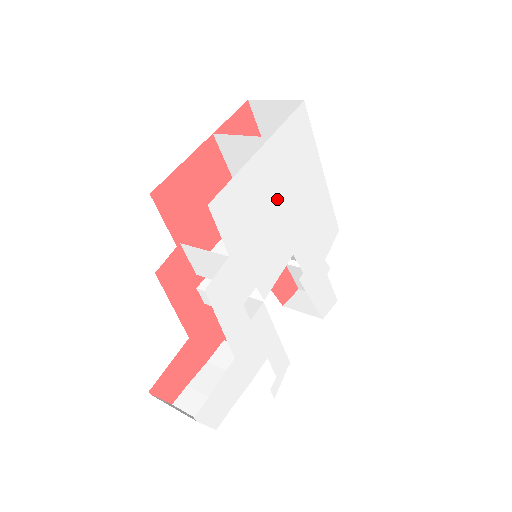
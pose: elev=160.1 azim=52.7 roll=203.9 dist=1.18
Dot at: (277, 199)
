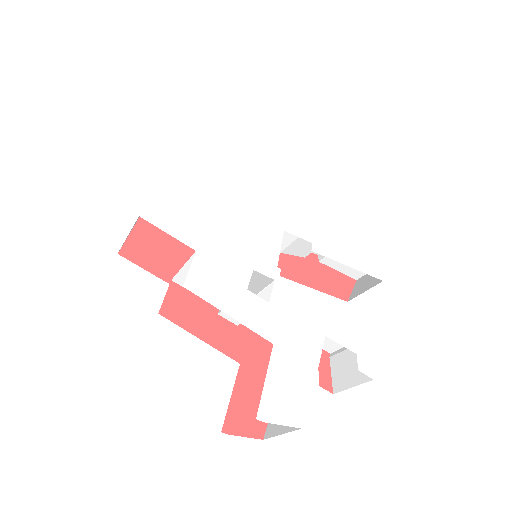
Dot at: (224, 191)
